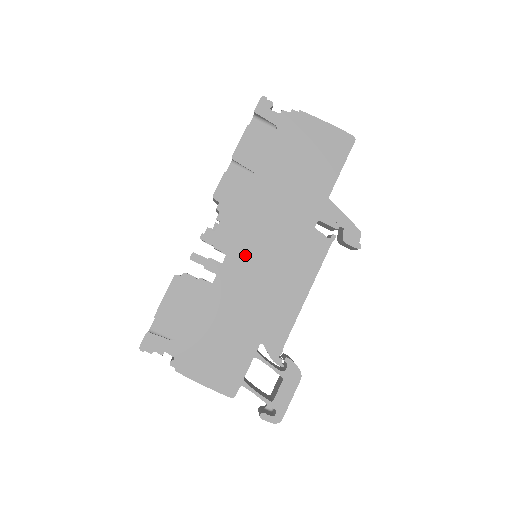
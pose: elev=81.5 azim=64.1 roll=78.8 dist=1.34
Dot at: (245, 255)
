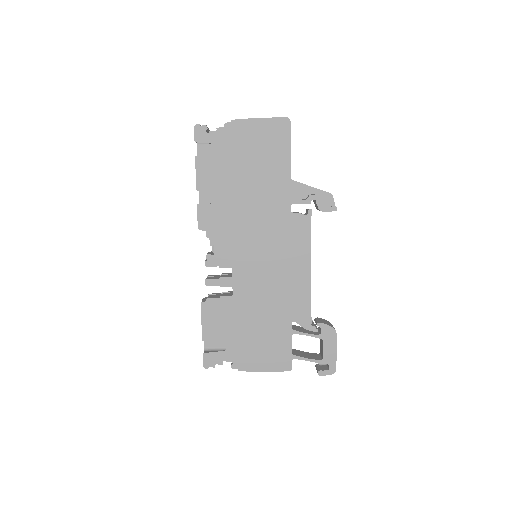
Dot at: (246, 261)
